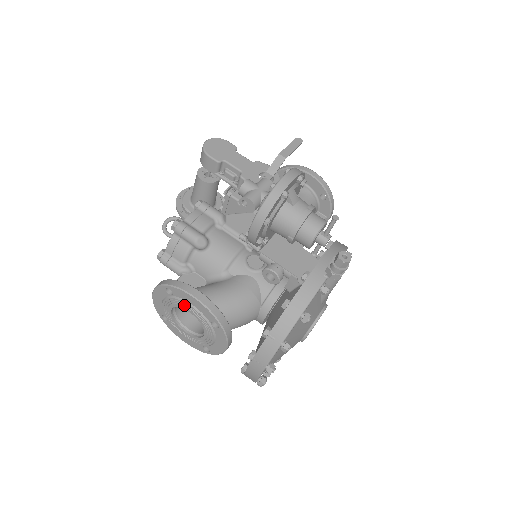
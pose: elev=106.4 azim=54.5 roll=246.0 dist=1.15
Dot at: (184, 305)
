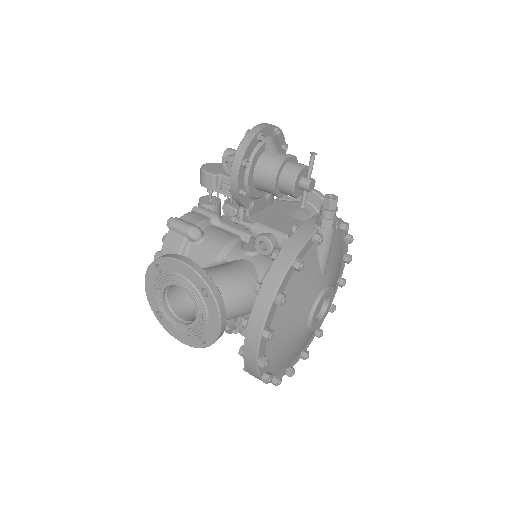
Dot at: (173, 279)
